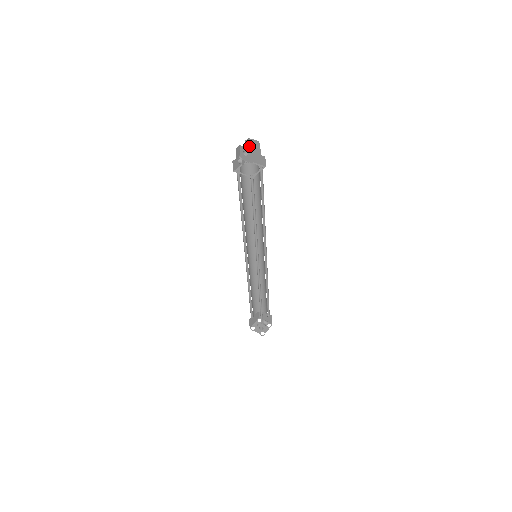
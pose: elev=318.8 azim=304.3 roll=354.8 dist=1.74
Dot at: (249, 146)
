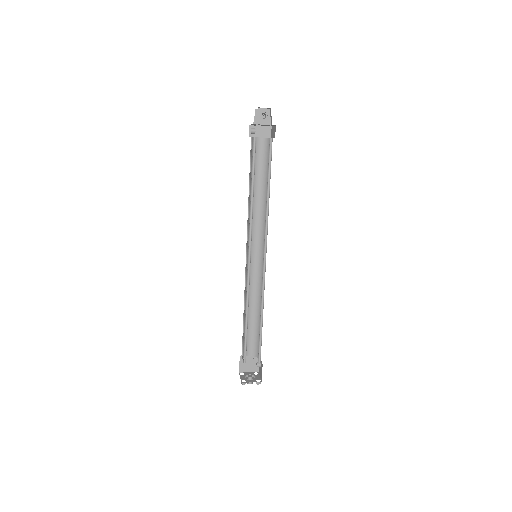
Dot at: (255, 118)
